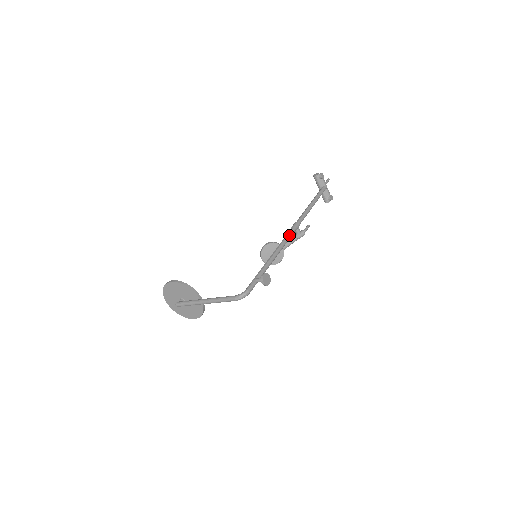
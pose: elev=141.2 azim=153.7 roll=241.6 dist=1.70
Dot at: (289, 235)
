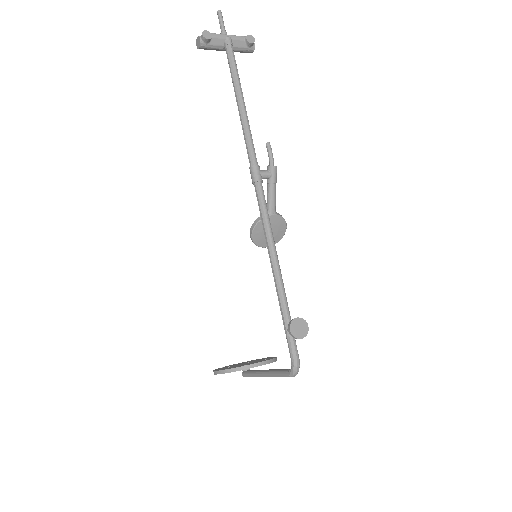
Dot at: (261, 205)
